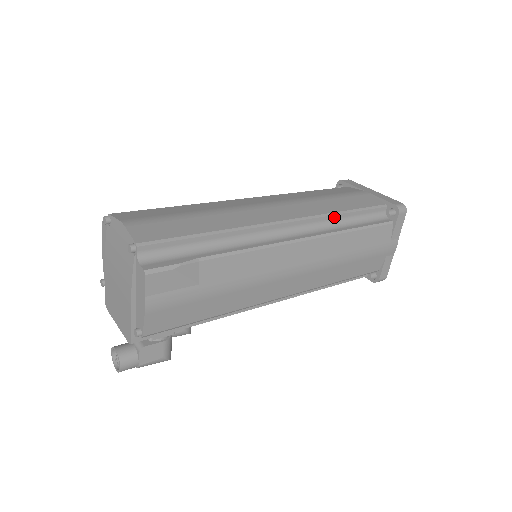
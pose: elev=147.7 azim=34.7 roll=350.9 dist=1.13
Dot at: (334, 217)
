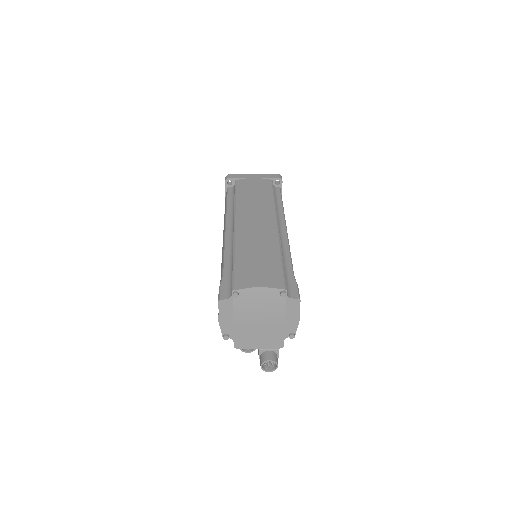
Dot at: (275, 205)
